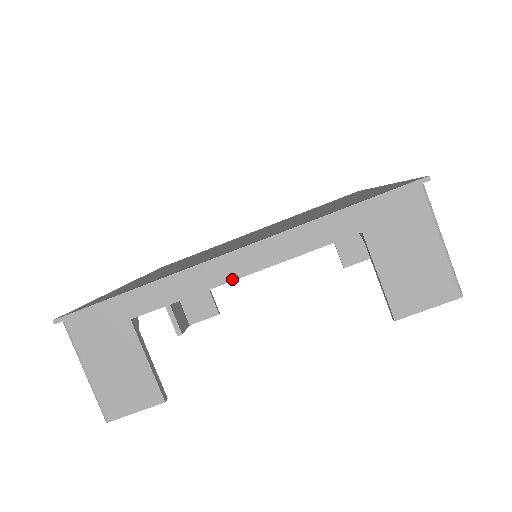
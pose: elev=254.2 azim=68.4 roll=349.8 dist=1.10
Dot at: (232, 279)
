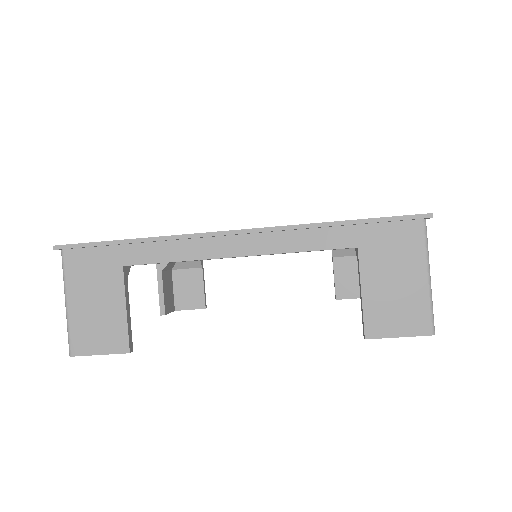
Dot at: (226, 256)
